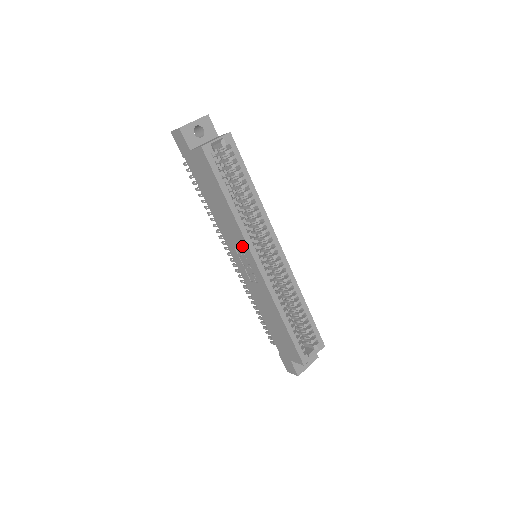
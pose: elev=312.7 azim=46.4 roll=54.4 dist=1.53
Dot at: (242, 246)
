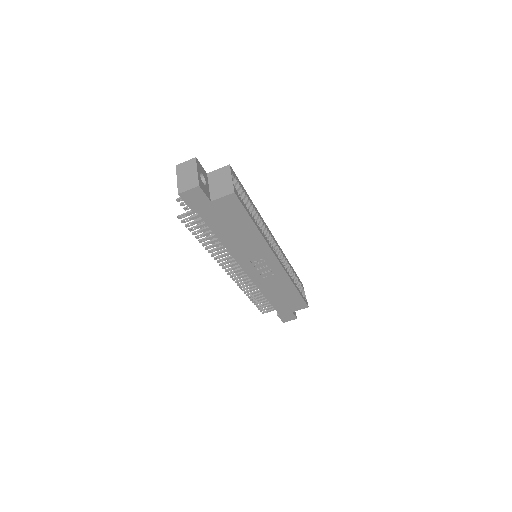
Dot at: (263, 255)
